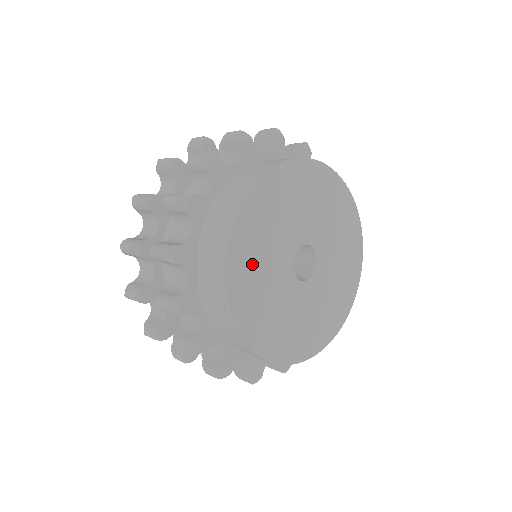
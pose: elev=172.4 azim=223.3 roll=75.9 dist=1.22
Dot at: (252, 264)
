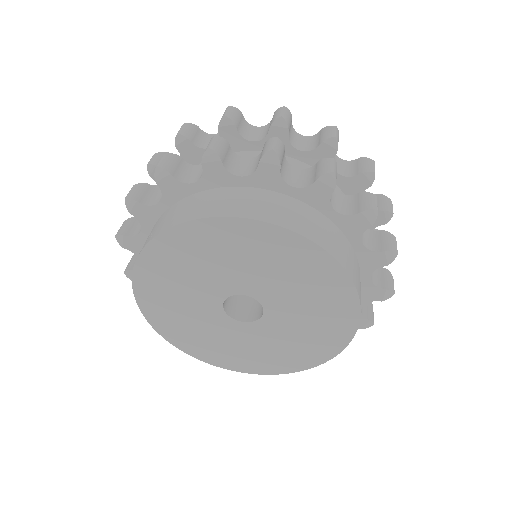
Dot at: (190, 256)
